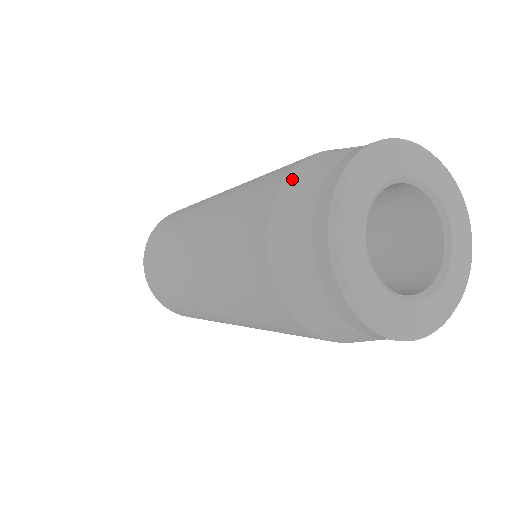
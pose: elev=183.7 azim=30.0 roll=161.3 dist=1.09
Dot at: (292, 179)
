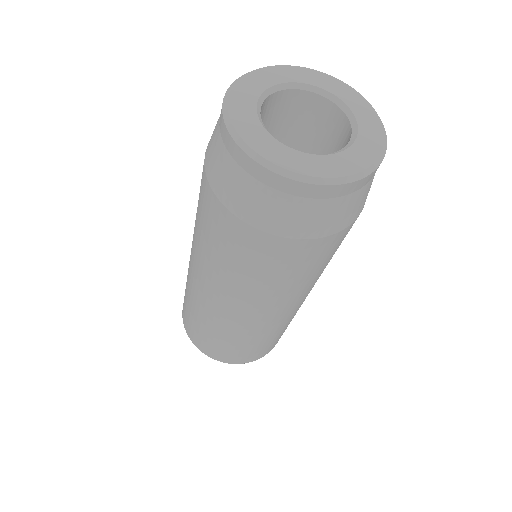
Dot at: (212, 176)
